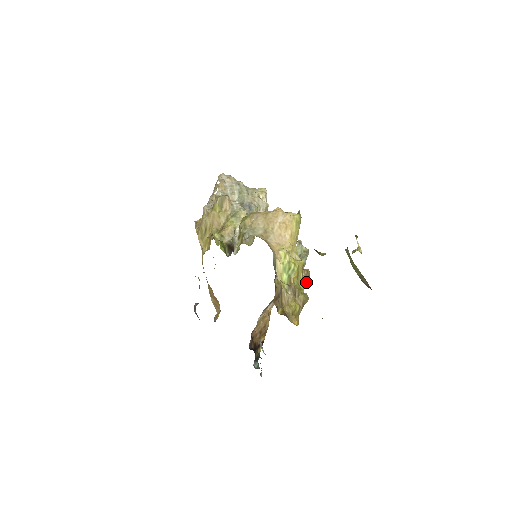
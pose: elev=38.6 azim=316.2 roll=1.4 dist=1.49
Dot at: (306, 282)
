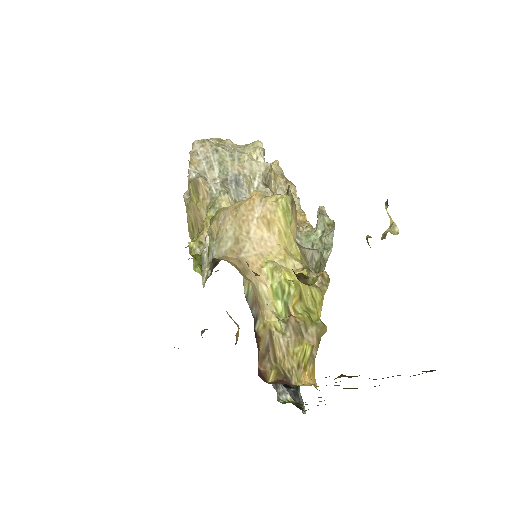
Dot at: (323, 293)
